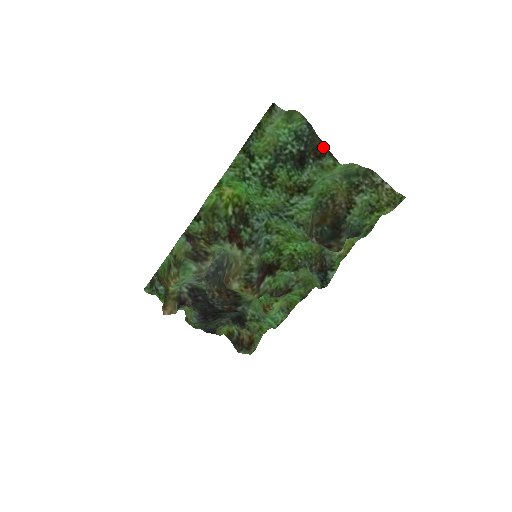
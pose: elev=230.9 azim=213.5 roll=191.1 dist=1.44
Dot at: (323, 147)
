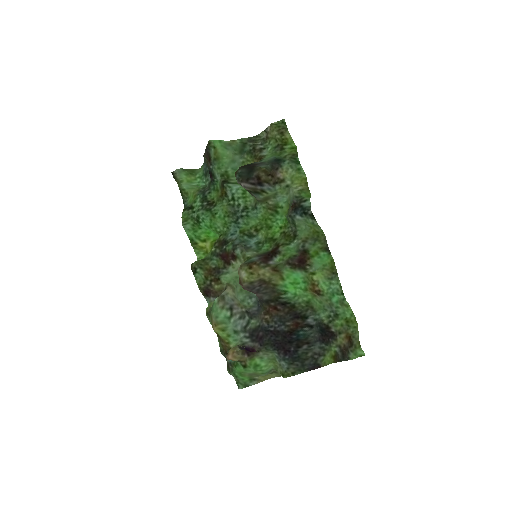
Dot at: (206, 153)
